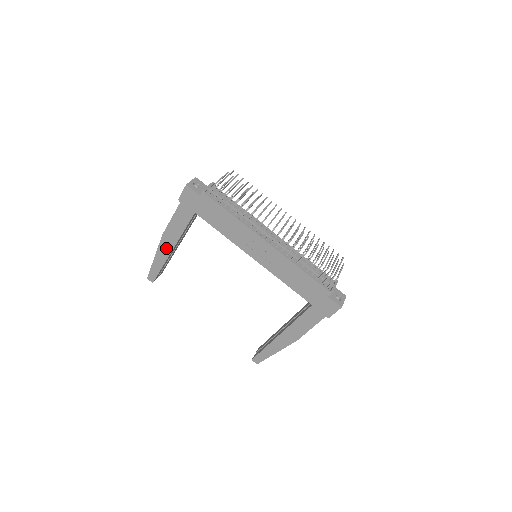
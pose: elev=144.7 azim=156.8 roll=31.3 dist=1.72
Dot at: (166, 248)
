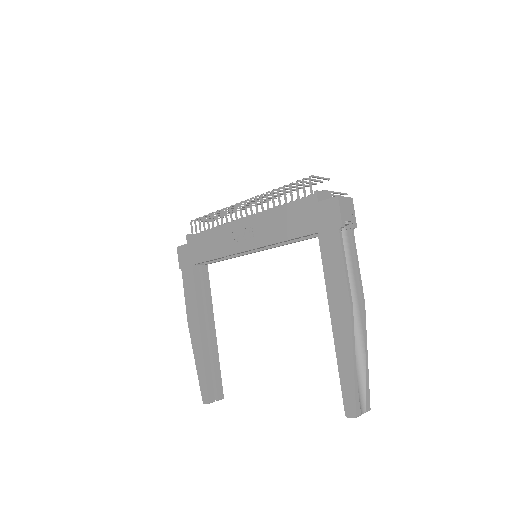
Dot at: (196, 336)
